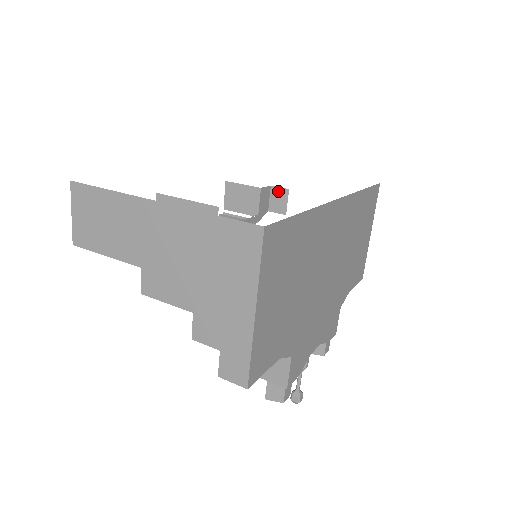
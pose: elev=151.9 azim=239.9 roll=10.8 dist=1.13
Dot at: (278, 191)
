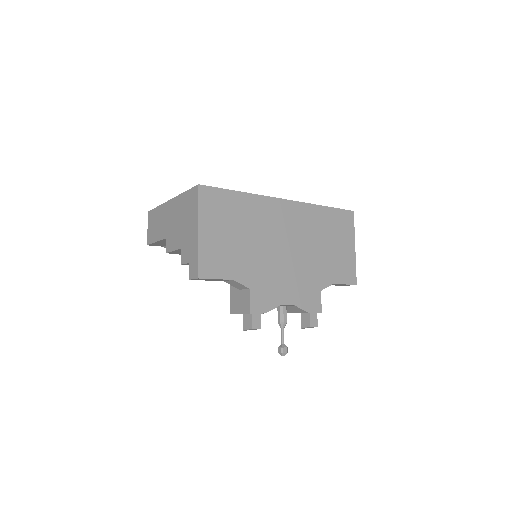
Dot at: occluded
